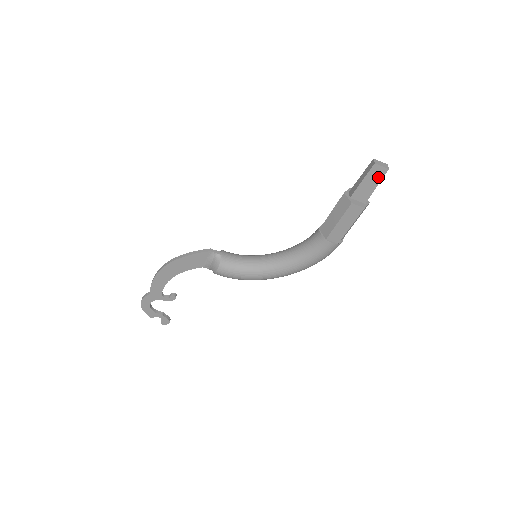
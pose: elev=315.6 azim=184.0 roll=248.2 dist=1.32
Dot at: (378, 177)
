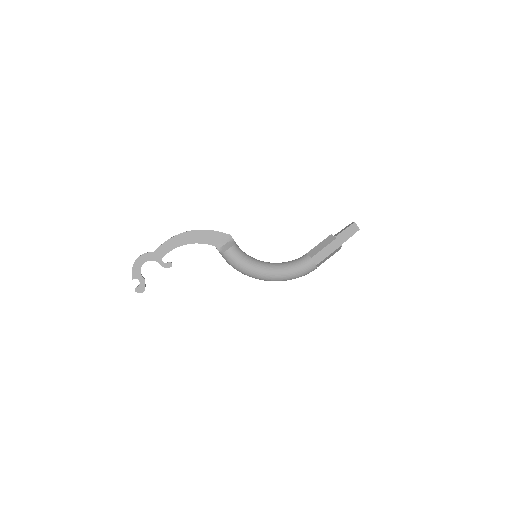
Dot at: (353, 231)
